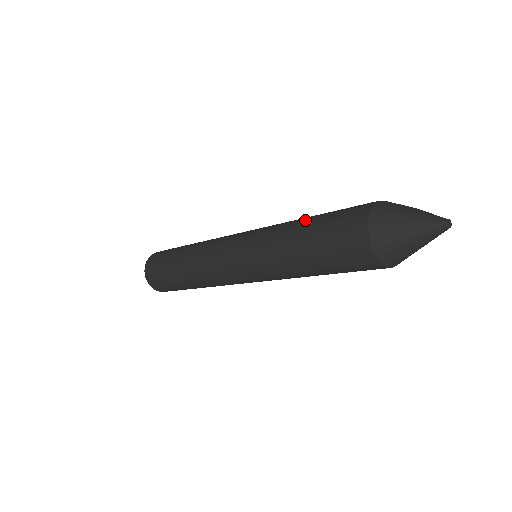
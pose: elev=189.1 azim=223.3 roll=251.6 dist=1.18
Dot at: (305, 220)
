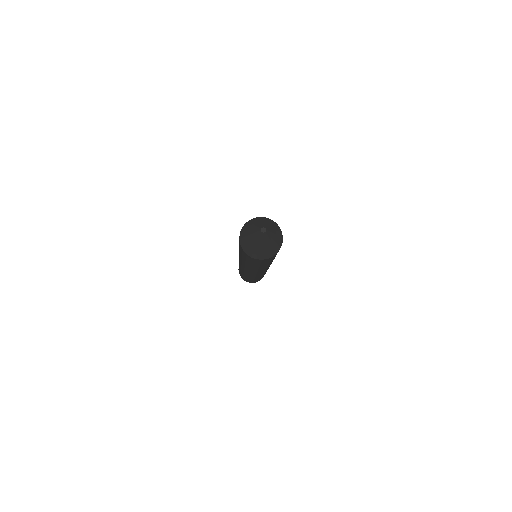
Dot at: occluded
